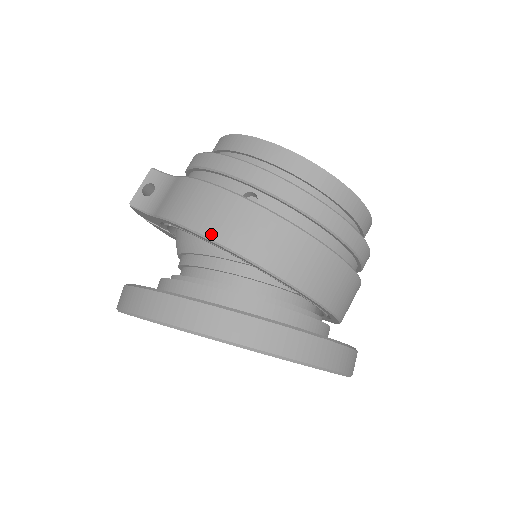
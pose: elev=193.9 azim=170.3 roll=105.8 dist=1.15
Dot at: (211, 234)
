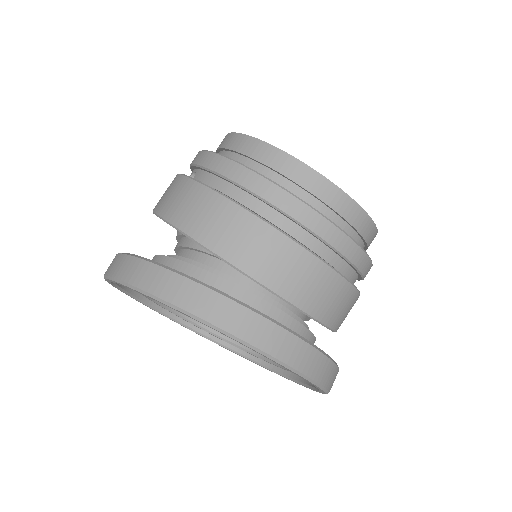
Dot at: (155, 208)
